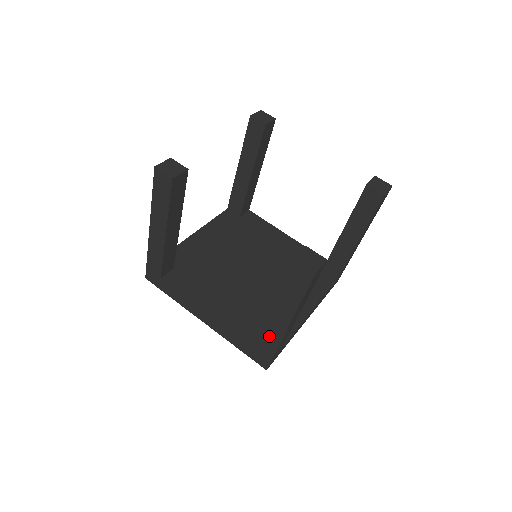
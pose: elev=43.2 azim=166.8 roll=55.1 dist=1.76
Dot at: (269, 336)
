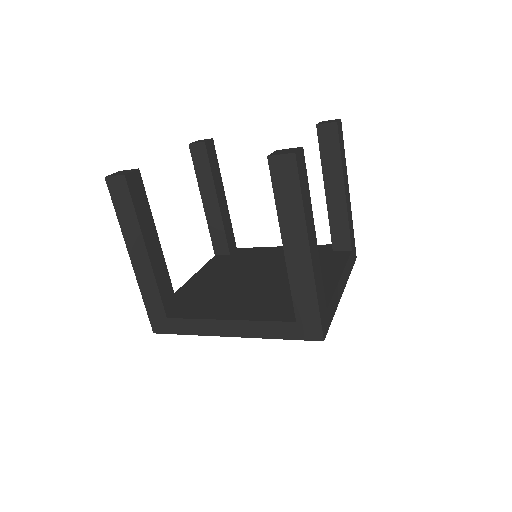
Dot at: (300, 286)
